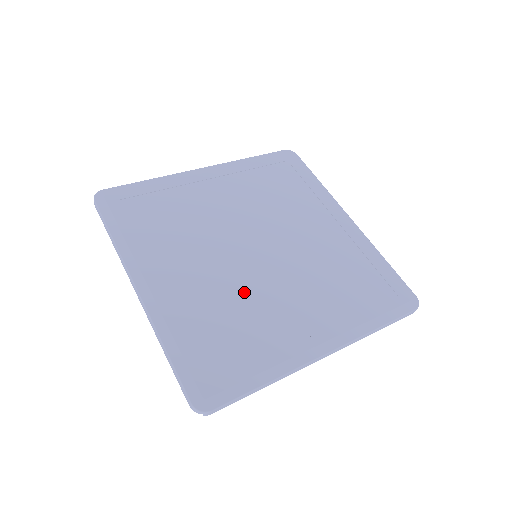
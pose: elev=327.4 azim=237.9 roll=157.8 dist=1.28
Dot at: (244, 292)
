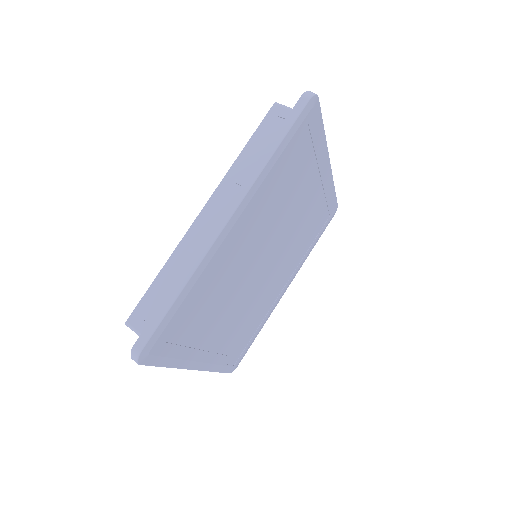
Dot at: (255, 303)
